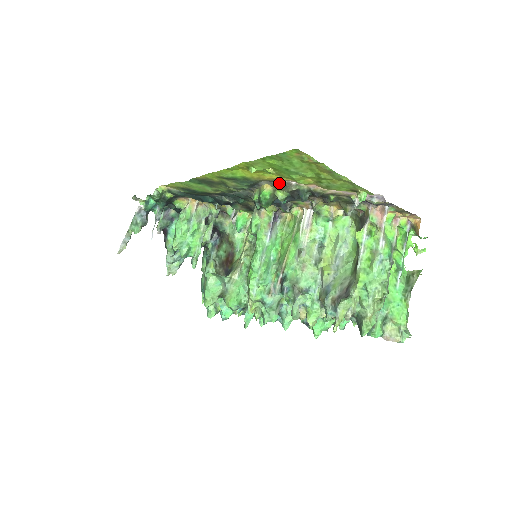
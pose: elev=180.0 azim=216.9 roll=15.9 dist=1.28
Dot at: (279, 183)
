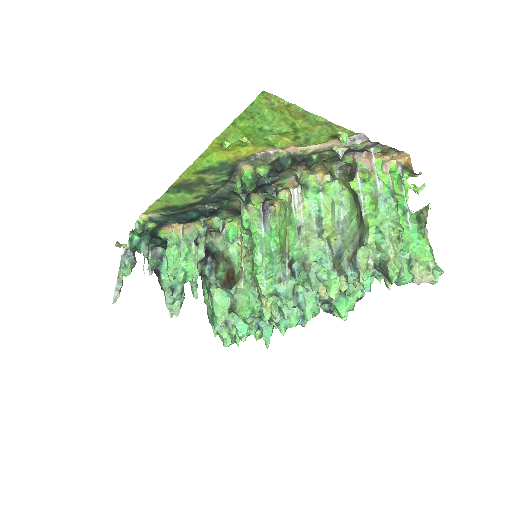
Dot at: (257, 157)
